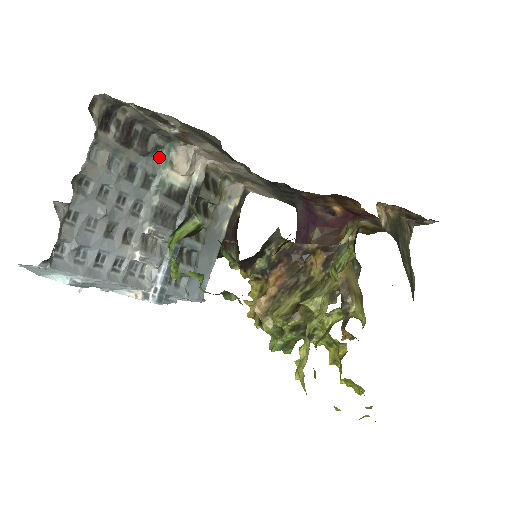
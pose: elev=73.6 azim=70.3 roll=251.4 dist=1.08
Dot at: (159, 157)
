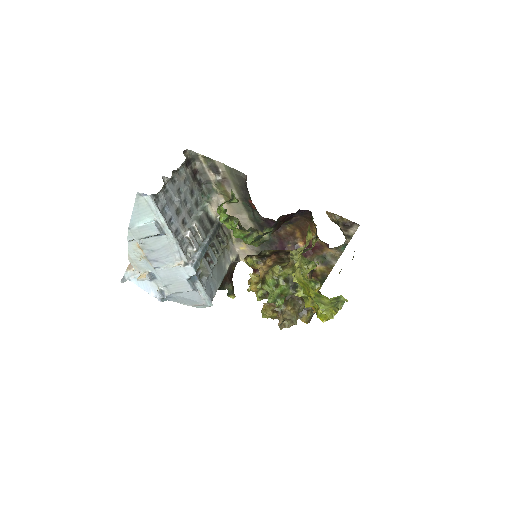
Dot at: (203, 199)
